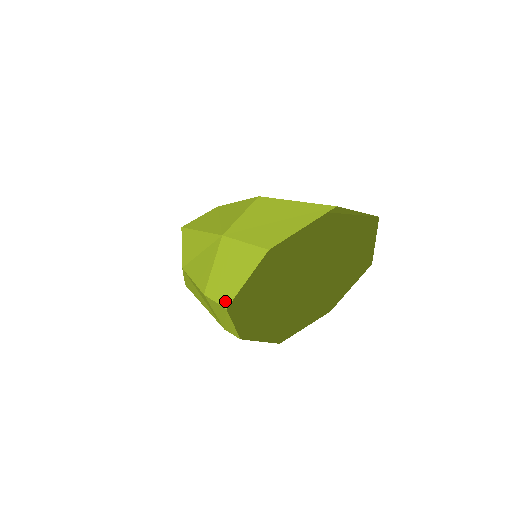
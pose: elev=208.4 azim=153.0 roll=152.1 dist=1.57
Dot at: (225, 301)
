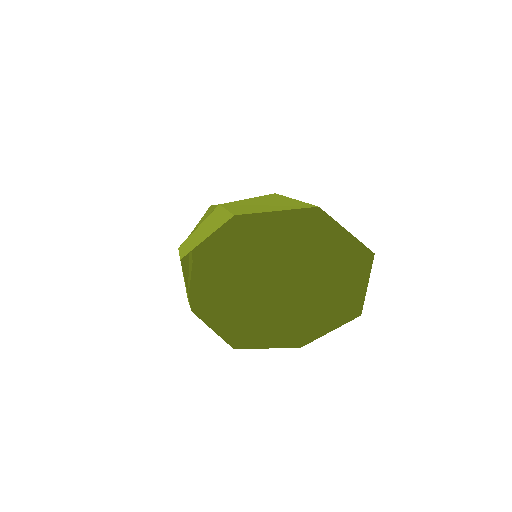
Dot at: (184, 253)
